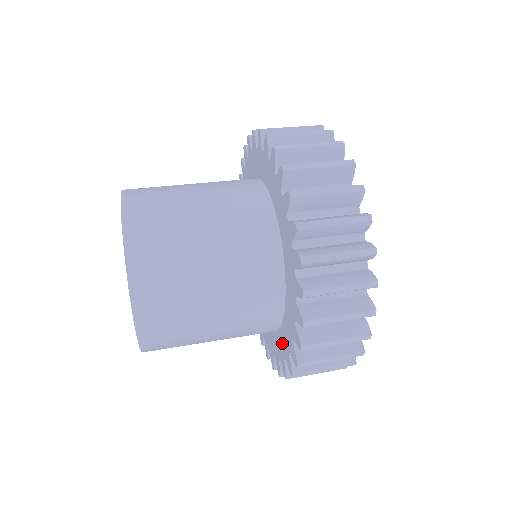
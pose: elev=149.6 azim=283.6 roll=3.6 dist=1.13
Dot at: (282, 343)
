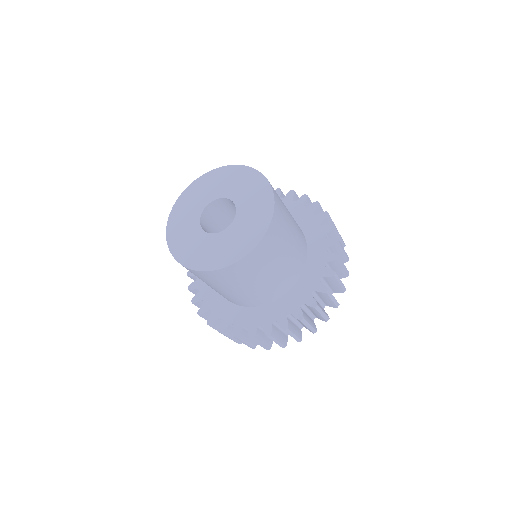
Dot at: (311, 227)
